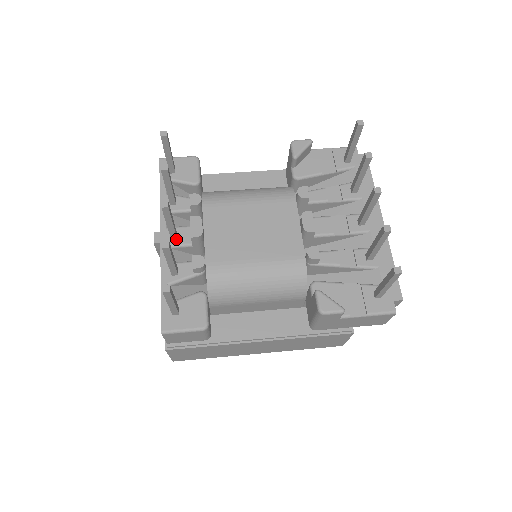
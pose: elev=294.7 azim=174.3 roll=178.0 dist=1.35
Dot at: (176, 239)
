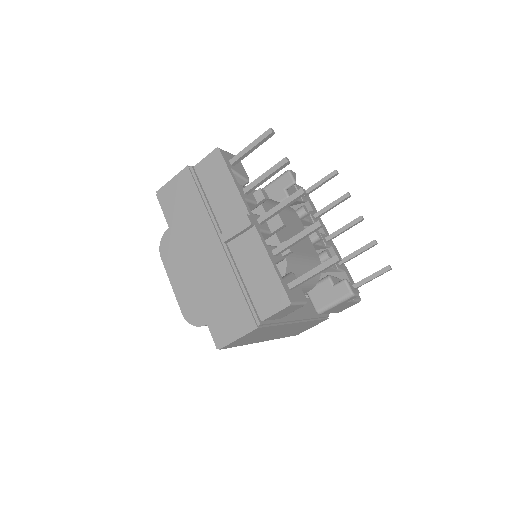
Dot at: (261, 225)
